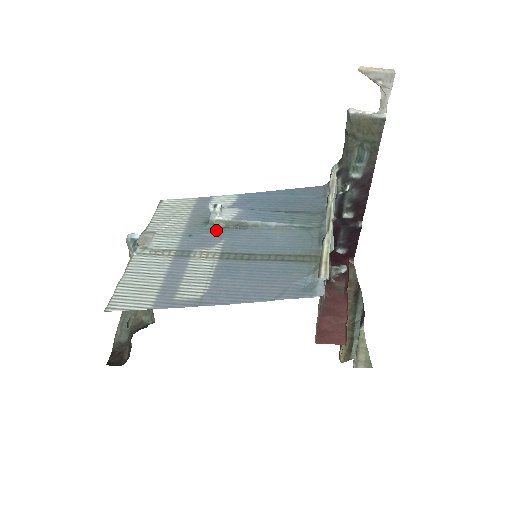
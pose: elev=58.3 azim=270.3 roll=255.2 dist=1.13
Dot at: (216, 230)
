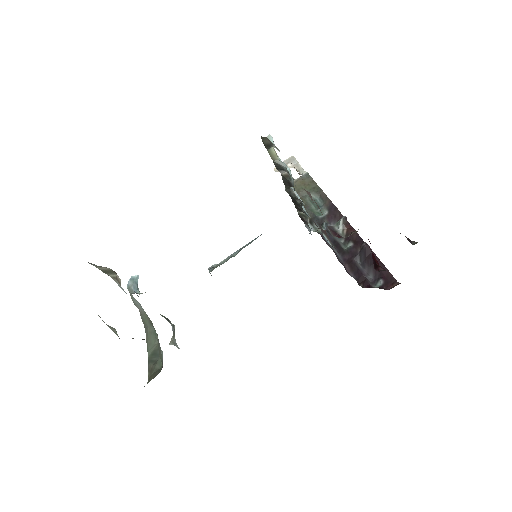
Dot at: occluded
